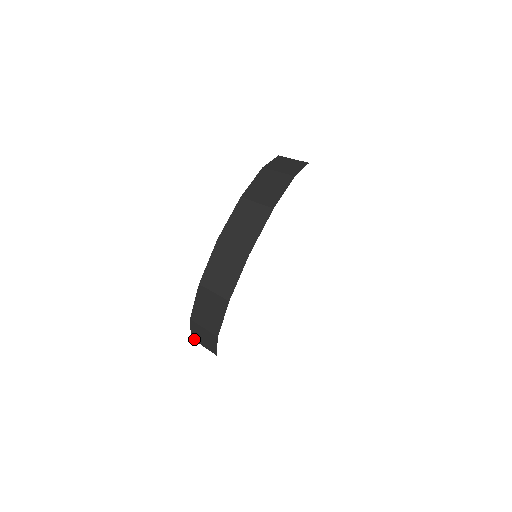
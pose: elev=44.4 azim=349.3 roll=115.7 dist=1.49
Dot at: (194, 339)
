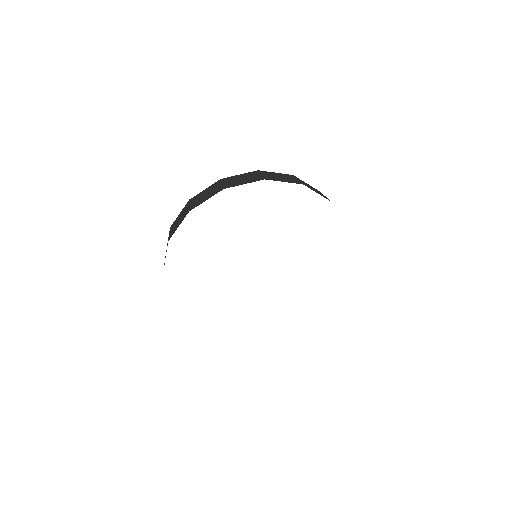
Dot at: occluded
